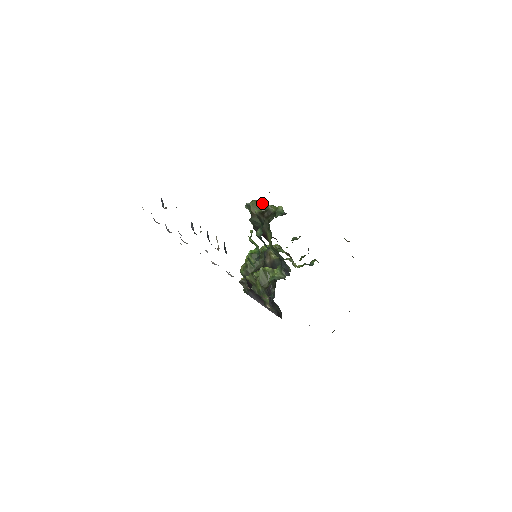
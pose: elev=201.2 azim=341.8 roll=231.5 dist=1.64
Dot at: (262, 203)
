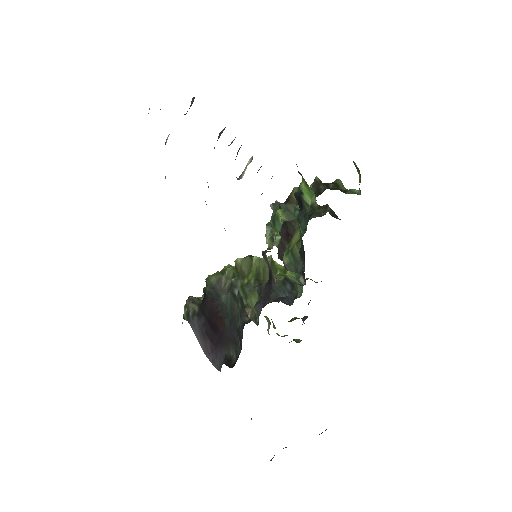
Dot at: occluded
